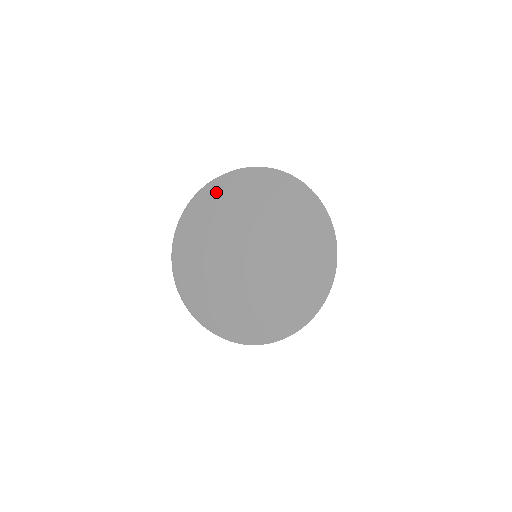
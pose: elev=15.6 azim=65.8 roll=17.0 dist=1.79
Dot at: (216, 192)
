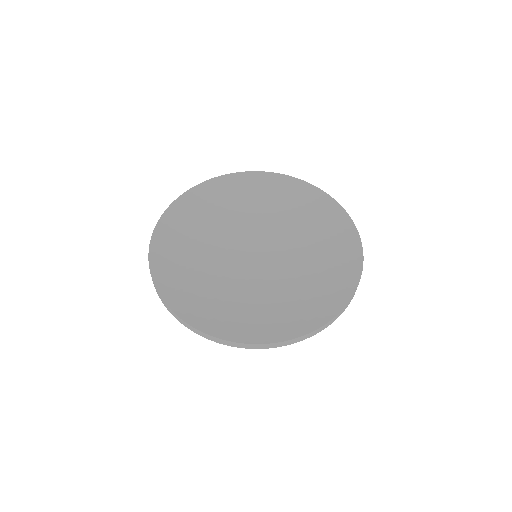
Dot at: (196, 198)
